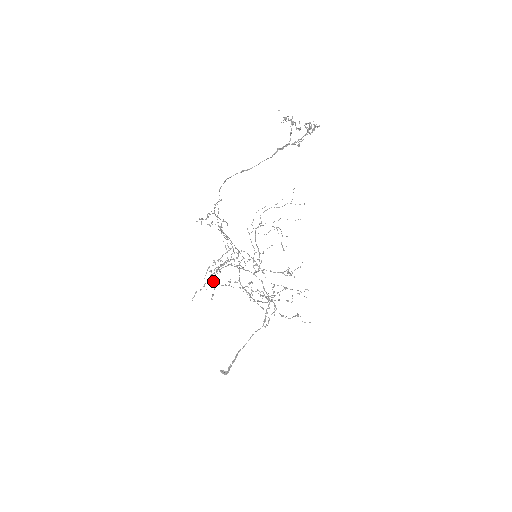
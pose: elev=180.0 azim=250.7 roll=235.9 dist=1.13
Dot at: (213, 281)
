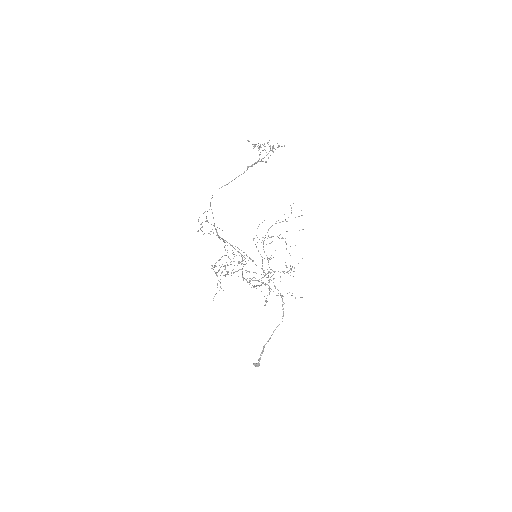
Dot at: (215, 273)
